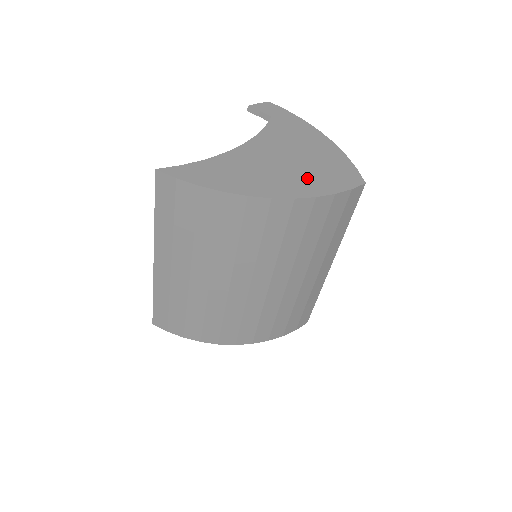
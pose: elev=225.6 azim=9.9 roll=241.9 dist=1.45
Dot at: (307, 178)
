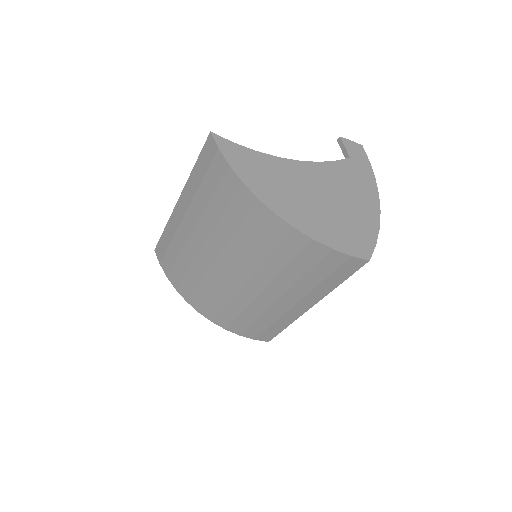
Dot at: (323, 221)
